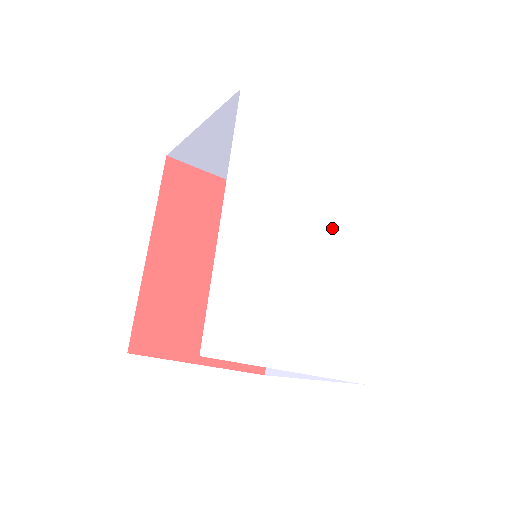
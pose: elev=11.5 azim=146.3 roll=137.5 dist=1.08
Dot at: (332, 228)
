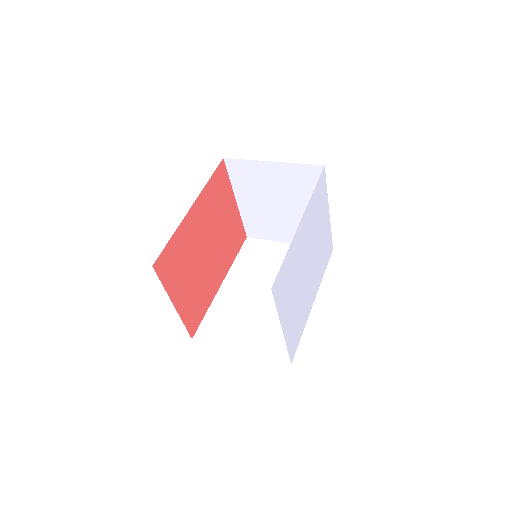
Dot at: (314, 266)
